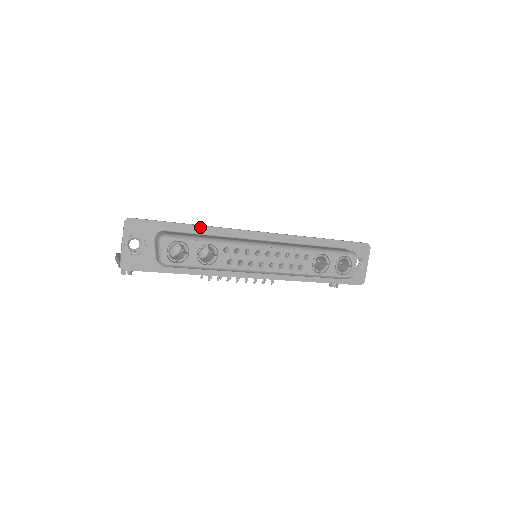
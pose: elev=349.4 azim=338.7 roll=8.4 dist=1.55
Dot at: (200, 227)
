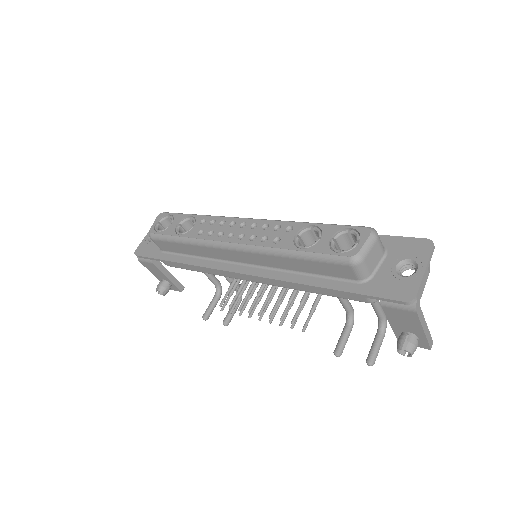
Dot at: occluded
